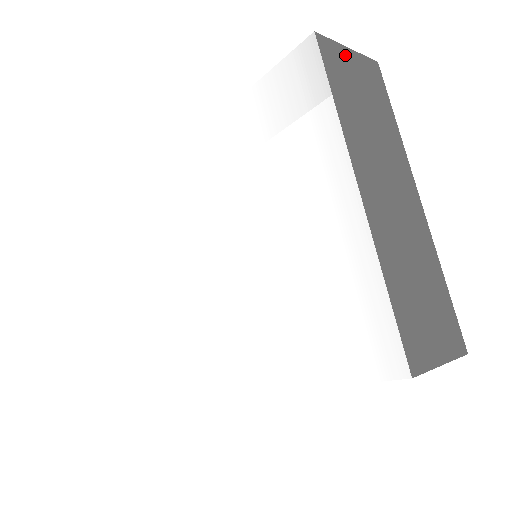
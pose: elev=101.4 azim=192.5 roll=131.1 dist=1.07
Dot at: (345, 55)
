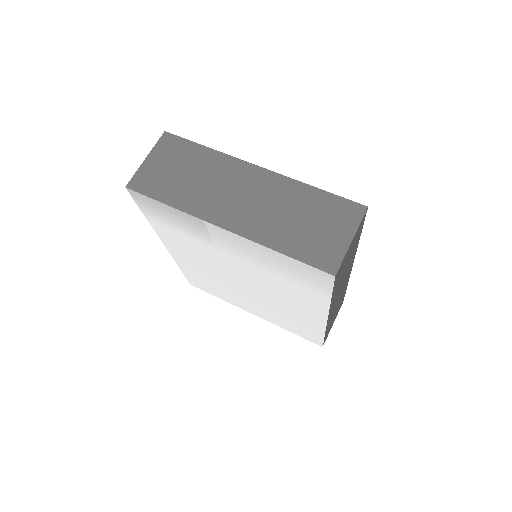
Dot at: (148, 167)
